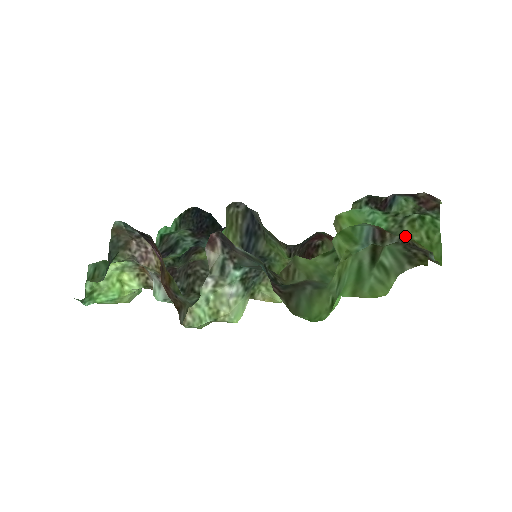
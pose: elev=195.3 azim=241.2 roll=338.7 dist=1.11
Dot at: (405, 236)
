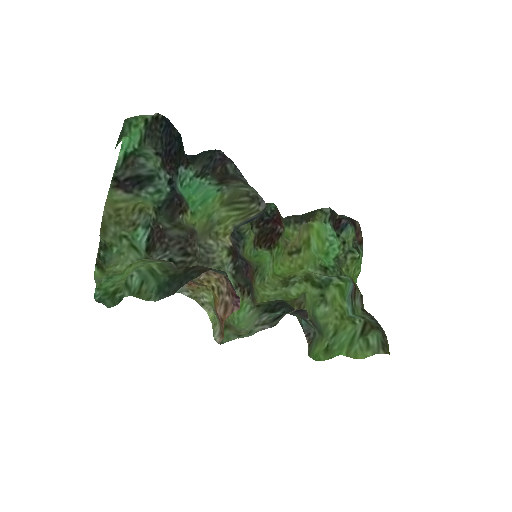
Dot at: (346, 268)
